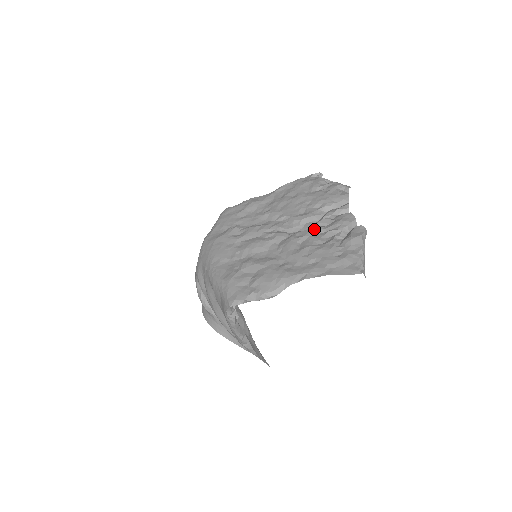
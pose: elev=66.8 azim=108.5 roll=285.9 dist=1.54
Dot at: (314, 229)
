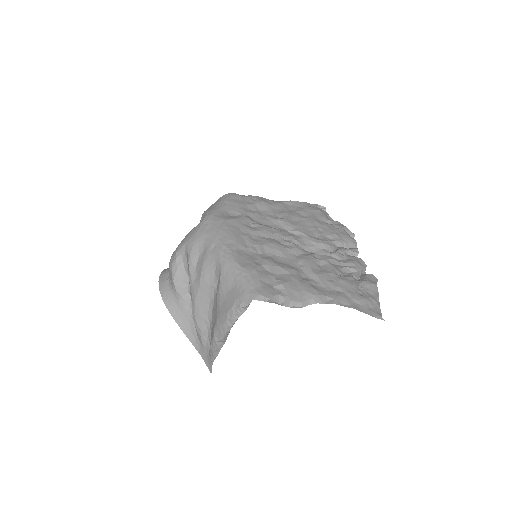
Dot at: (332, 258)
